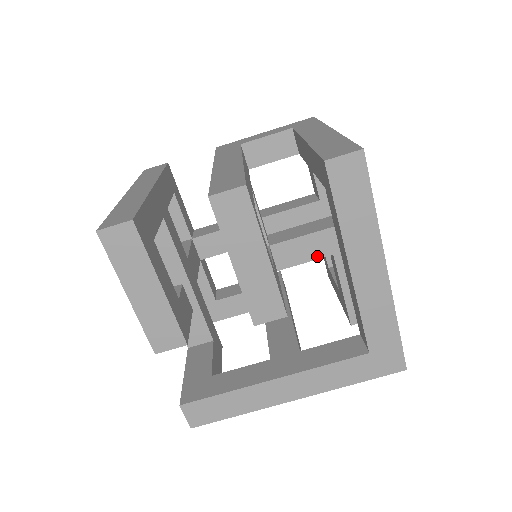
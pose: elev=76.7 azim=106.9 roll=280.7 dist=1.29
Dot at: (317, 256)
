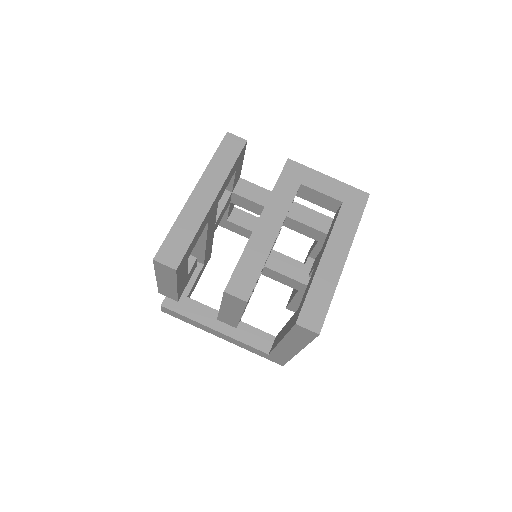
Dot at: (289, 285)
